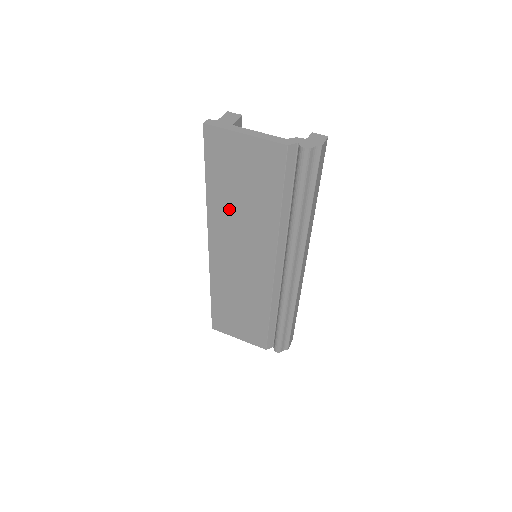
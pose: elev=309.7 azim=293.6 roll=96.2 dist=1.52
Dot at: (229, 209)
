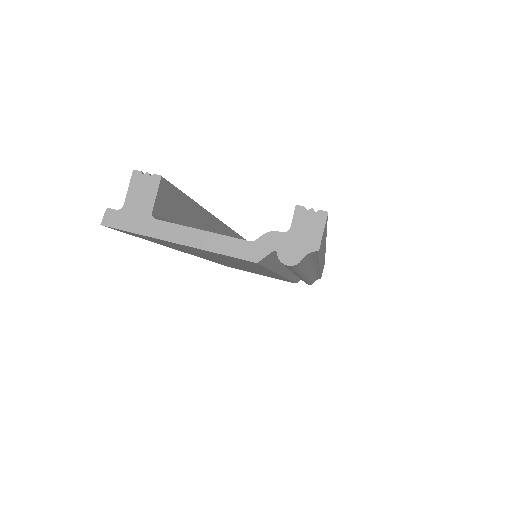
Dot at: occluded
